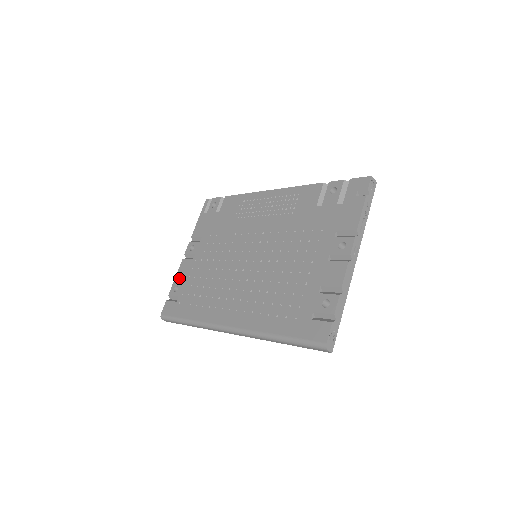
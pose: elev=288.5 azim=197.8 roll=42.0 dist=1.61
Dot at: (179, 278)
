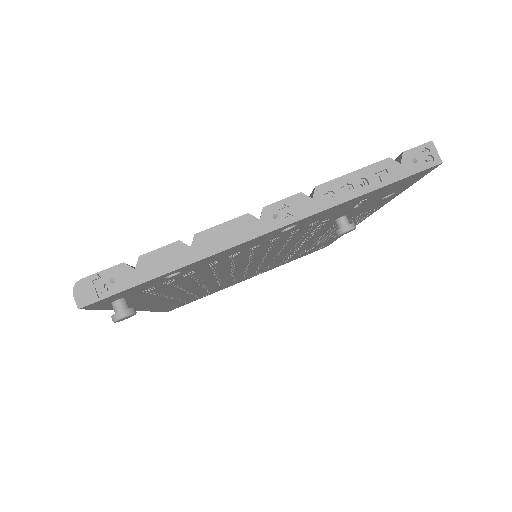
Dot at: occluded
